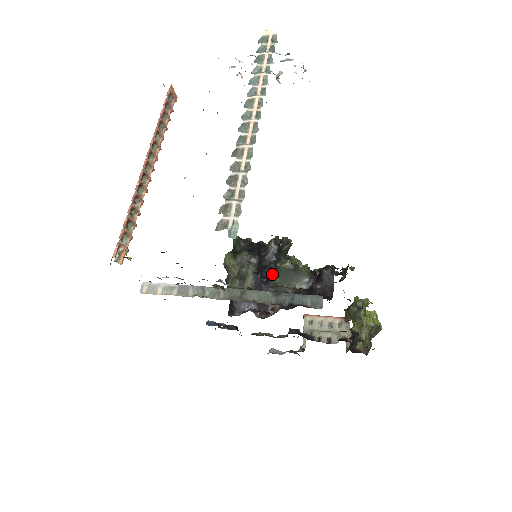
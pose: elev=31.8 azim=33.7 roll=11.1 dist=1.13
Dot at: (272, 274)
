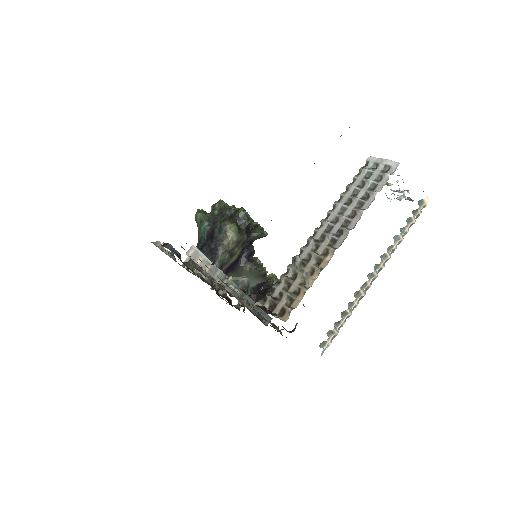
Dot at: (246, 262)
